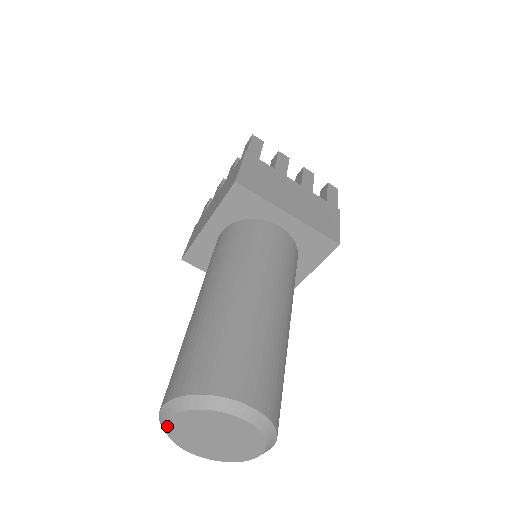
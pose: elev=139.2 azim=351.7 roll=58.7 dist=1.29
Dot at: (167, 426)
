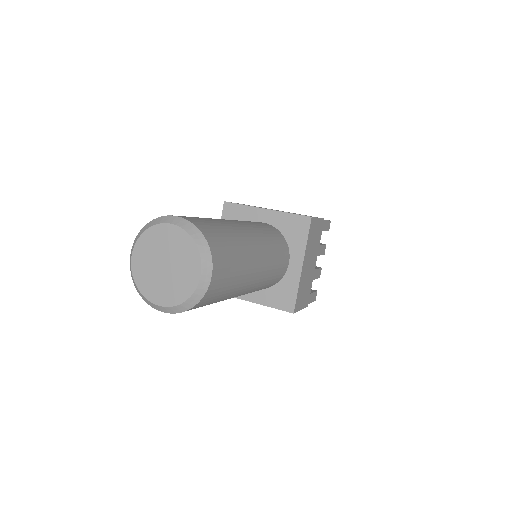
Dot at: (133, 271)
